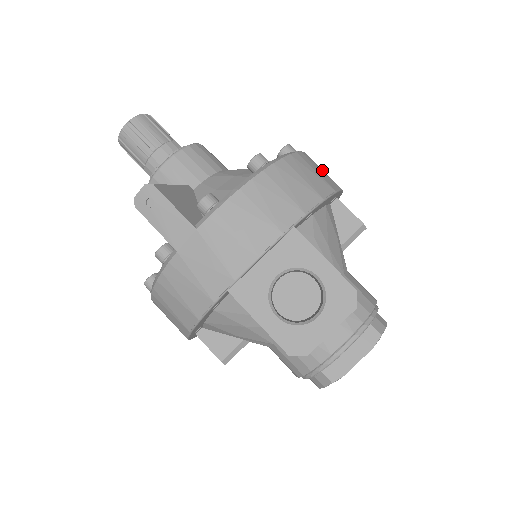
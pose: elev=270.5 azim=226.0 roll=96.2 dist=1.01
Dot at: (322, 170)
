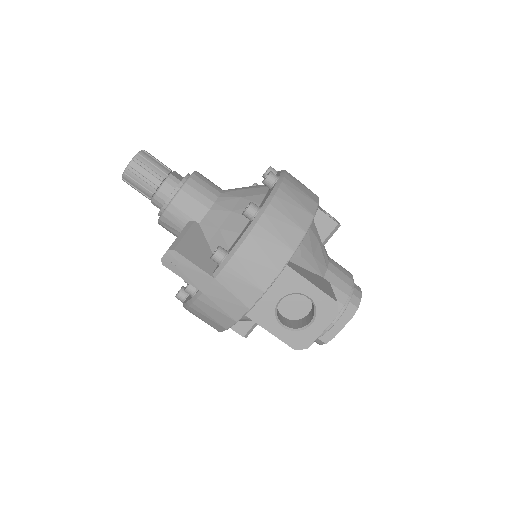
Dot at: (301, 192)
